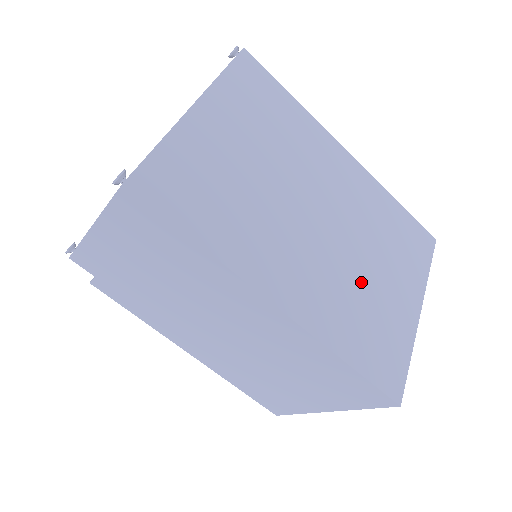
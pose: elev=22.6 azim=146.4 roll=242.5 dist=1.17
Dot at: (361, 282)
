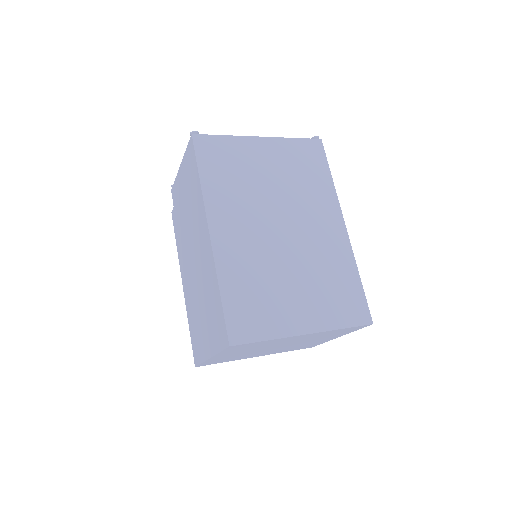
Dot at: (276, 276)
